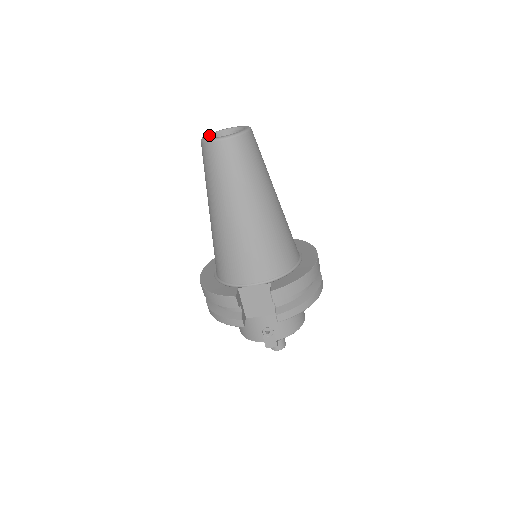
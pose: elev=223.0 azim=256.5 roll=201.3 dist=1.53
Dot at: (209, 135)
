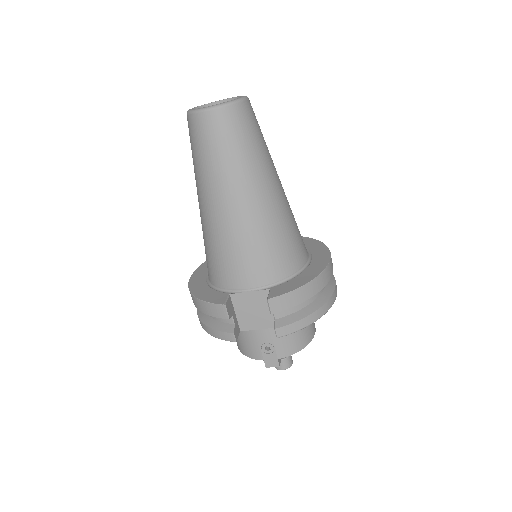
Dot at: (198, 107)
